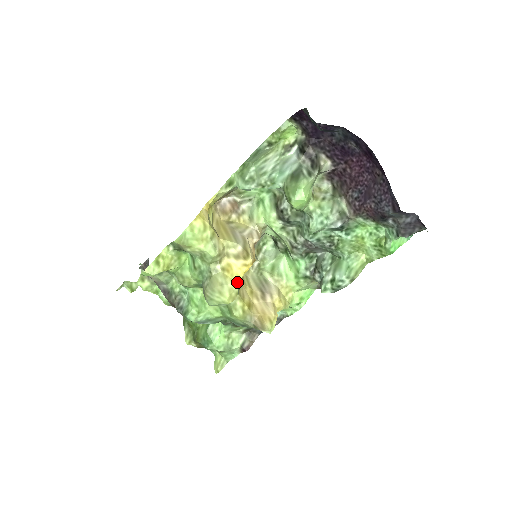
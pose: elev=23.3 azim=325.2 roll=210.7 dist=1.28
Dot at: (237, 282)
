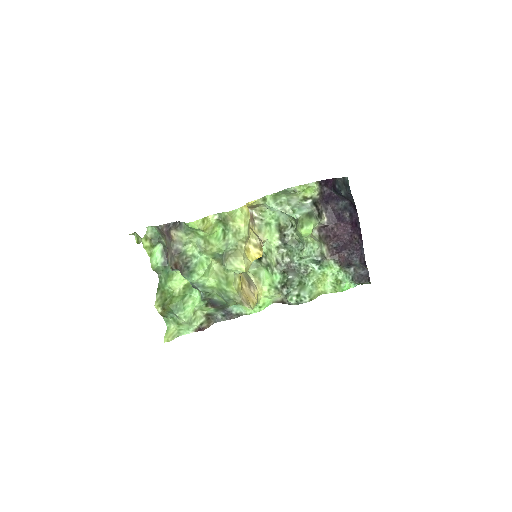
Dot at: (251, 262)
